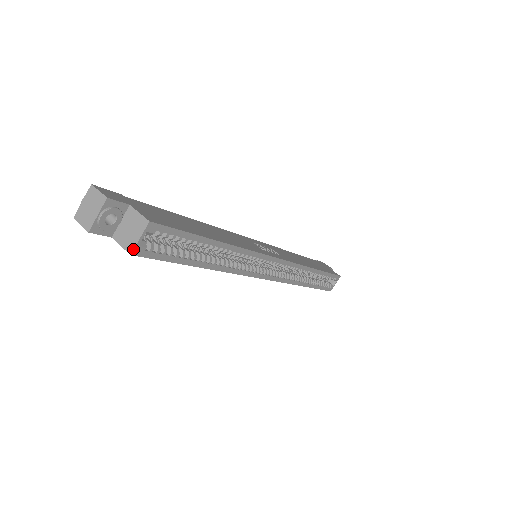
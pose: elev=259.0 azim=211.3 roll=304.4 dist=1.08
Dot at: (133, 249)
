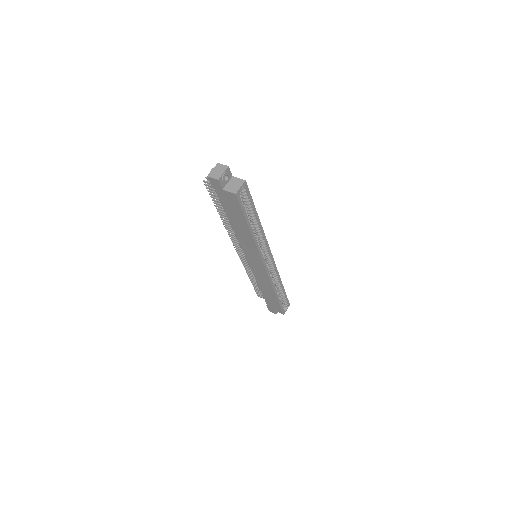
Dot at: (237, 192)
